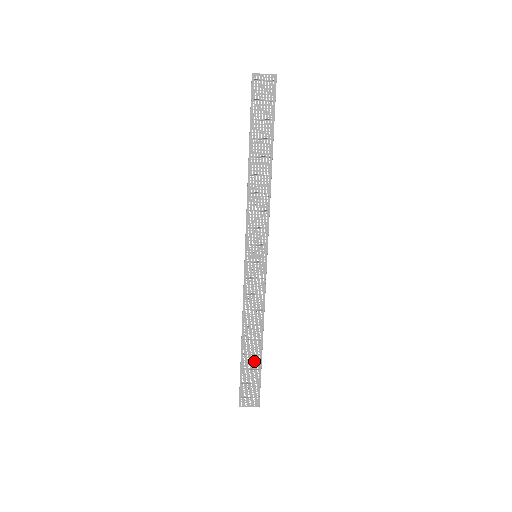
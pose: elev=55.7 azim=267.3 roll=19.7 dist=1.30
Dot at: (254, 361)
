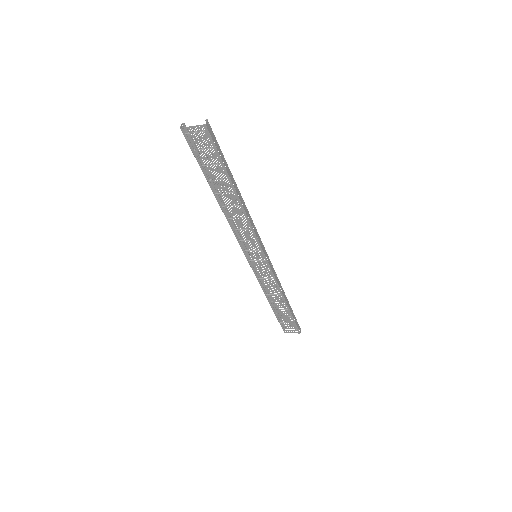
Dot at: (284, 312)
